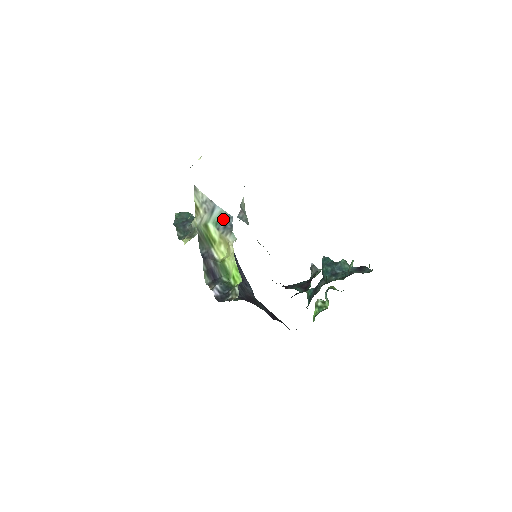
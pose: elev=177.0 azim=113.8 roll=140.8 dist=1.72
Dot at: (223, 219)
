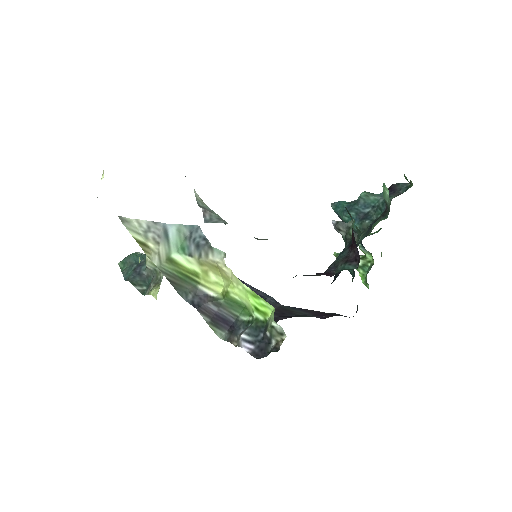
Dot at: (188, 237)
